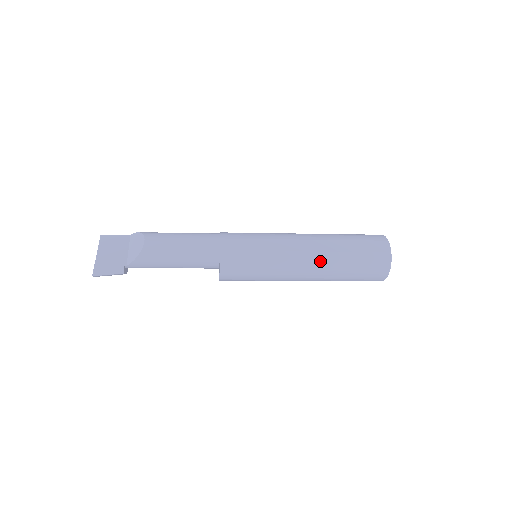
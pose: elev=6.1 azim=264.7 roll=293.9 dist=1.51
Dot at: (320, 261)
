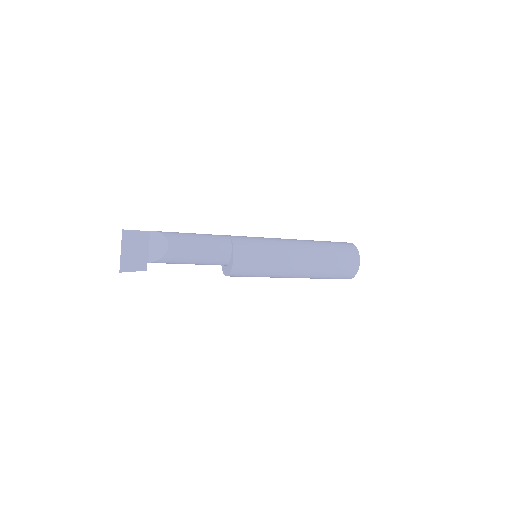
Dot at: (308, 269)
